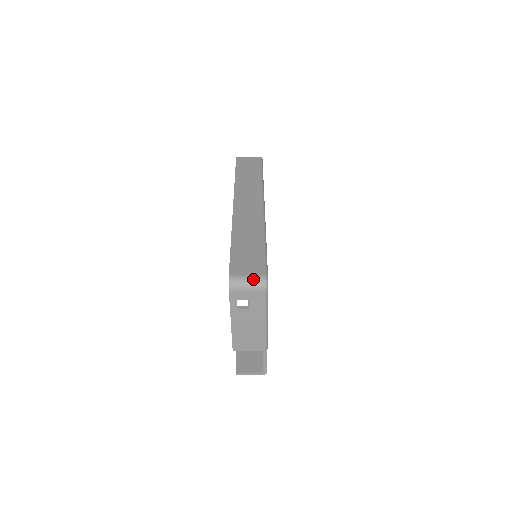
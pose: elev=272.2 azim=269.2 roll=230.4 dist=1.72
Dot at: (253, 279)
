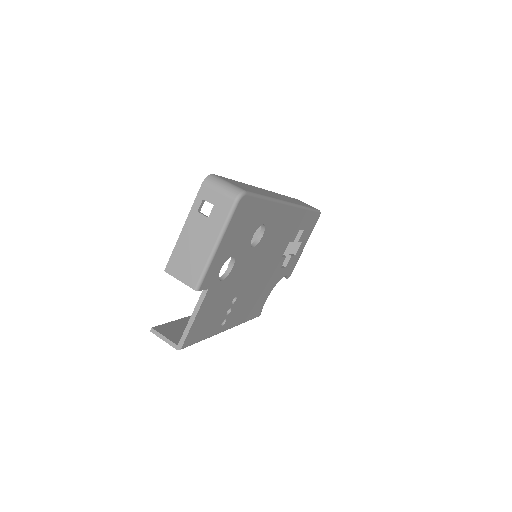
Dot at: (231, 185)
